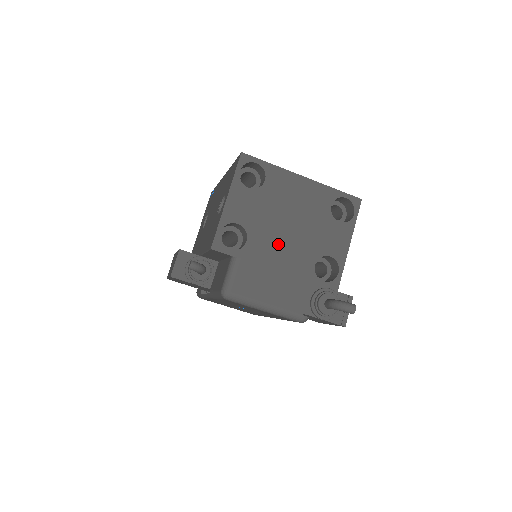
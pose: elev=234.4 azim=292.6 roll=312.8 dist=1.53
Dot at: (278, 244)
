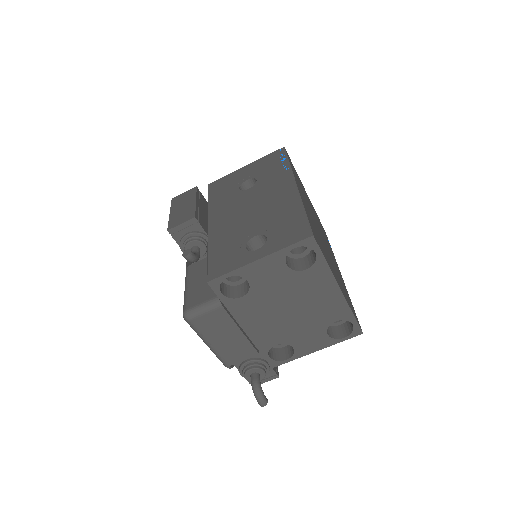
Dot at: (264, 315)
